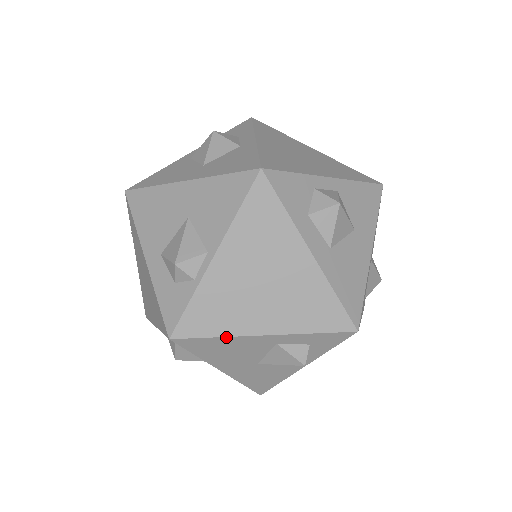
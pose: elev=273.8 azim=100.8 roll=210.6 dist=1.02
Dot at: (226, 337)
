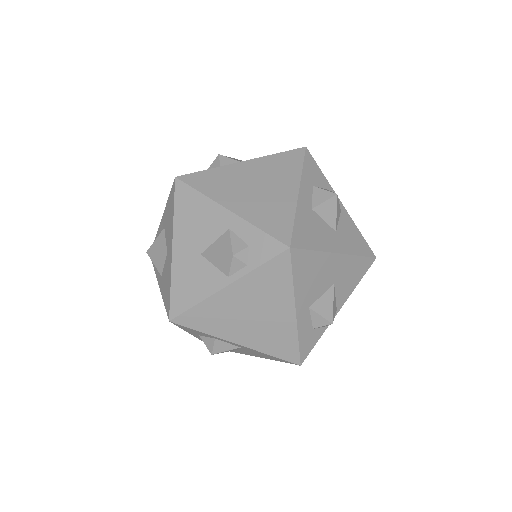
Dot at: (206, 197)
